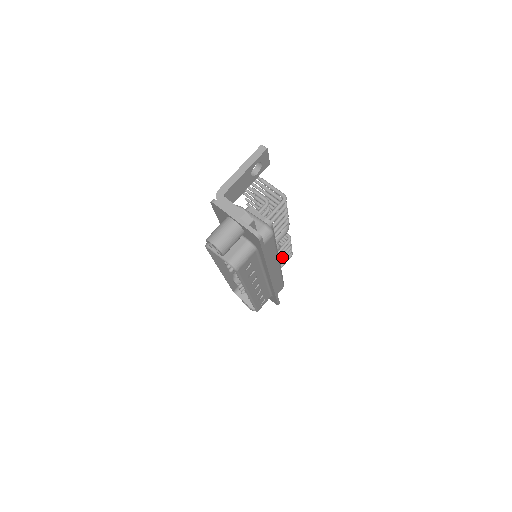
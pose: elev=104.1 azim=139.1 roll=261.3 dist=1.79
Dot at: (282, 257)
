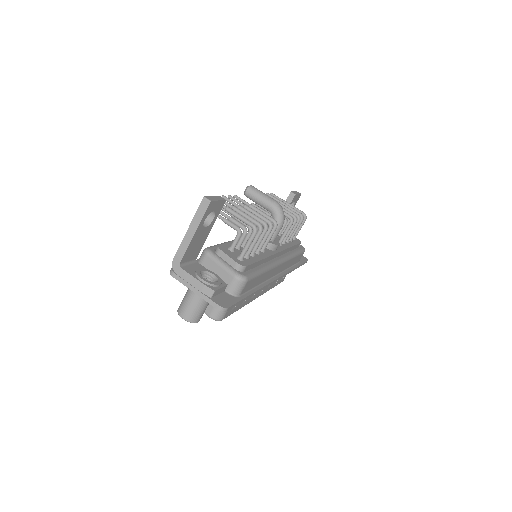
Dot at: (292, 233)
